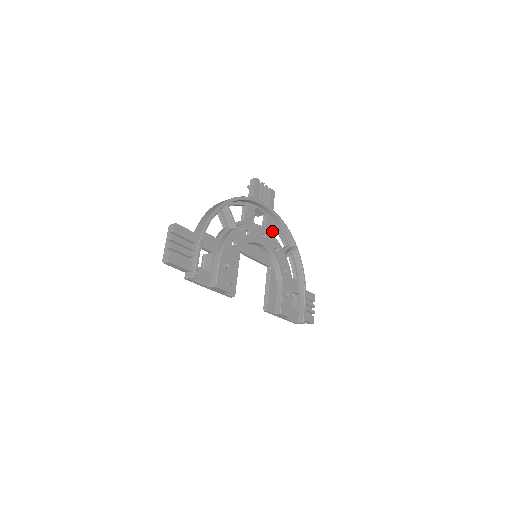
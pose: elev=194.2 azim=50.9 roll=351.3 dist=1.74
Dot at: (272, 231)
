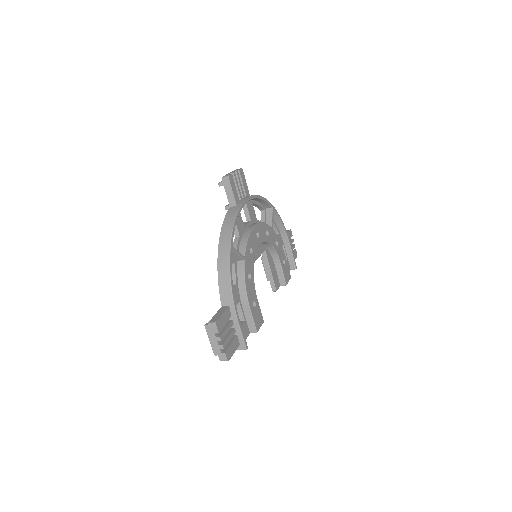
Dot at: (254, 213)
